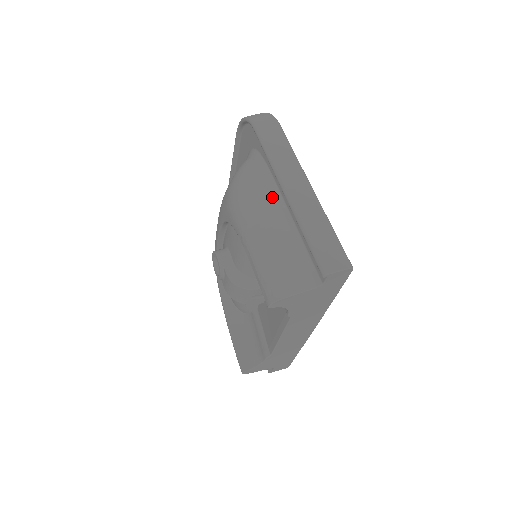
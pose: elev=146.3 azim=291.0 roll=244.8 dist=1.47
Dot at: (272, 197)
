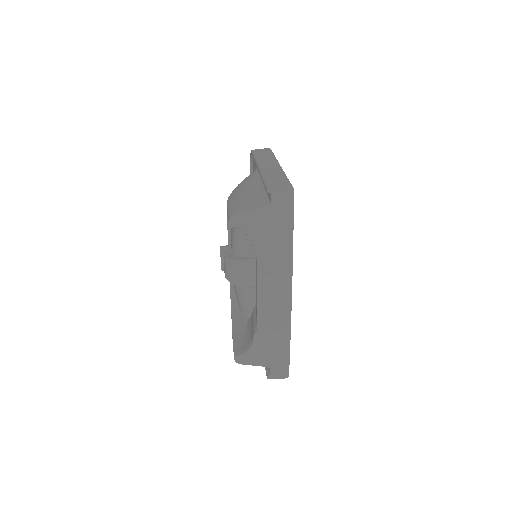
Dot at: (254, 180)
